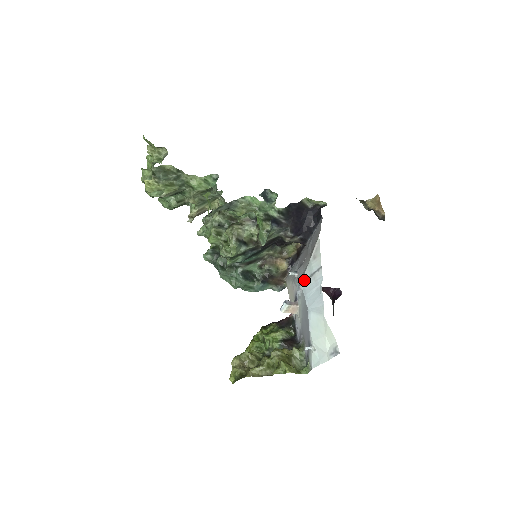
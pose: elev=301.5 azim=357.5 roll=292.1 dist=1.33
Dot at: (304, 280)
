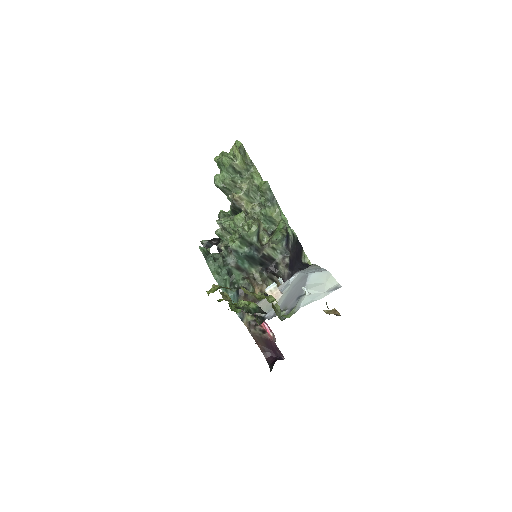
Dot at: (301, 271)
